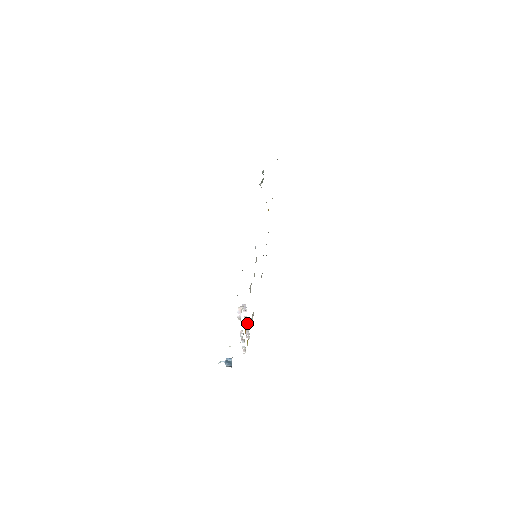
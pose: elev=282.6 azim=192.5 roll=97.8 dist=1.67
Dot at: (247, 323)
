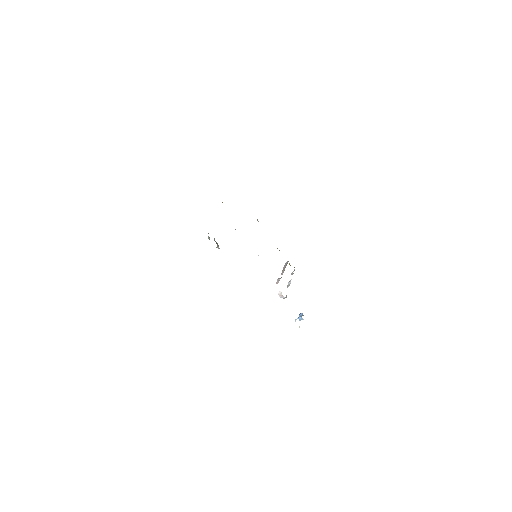
Dot at: (284, 270)
